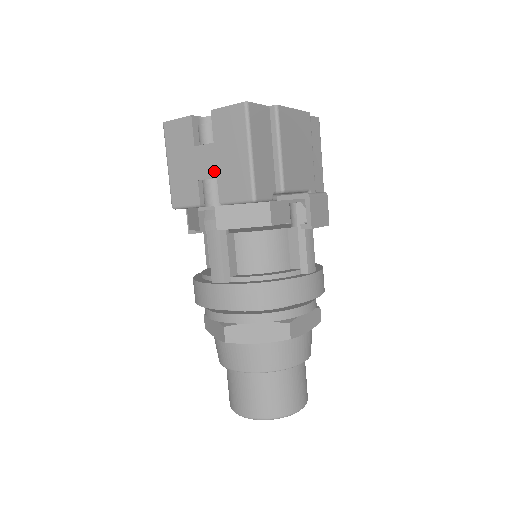
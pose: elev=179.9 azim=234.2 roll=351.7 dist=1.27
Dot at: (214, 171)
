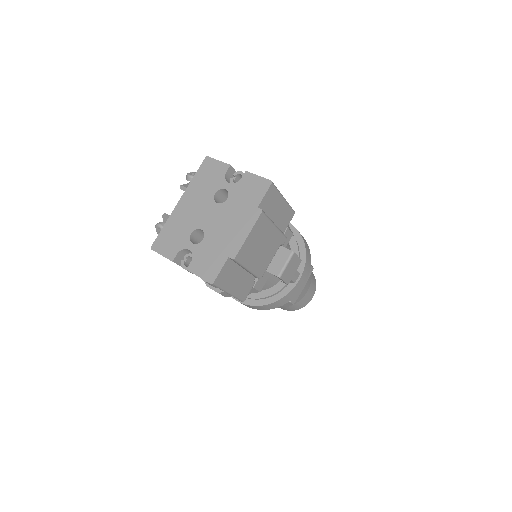
Dot at: occluded
